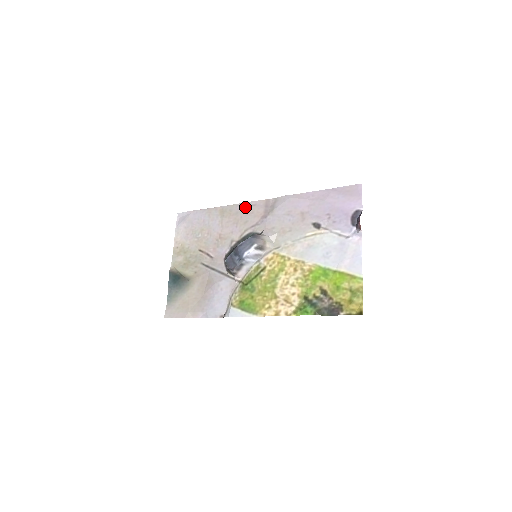
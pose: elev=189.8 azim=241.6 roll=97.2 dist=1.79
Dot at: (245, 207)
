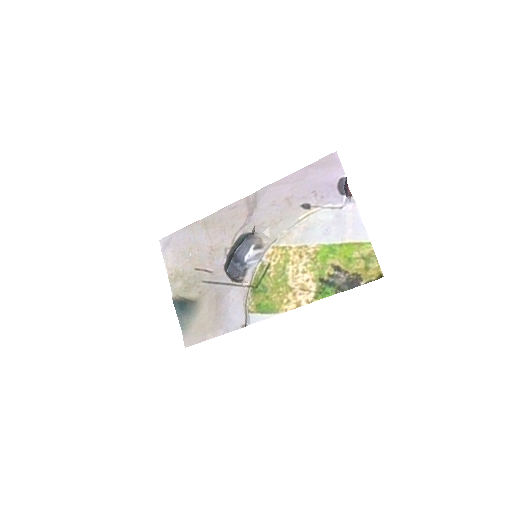
Dot at: (227, 212)
